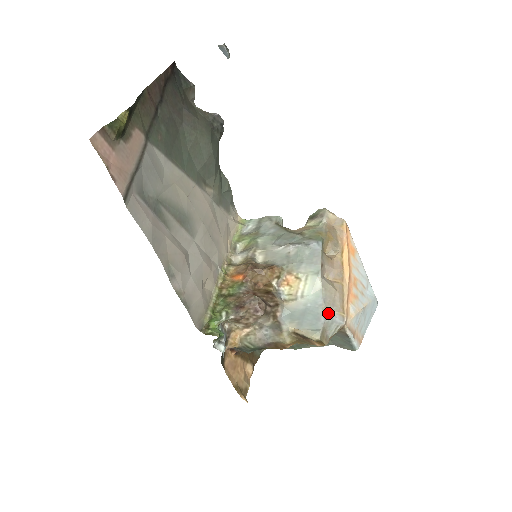
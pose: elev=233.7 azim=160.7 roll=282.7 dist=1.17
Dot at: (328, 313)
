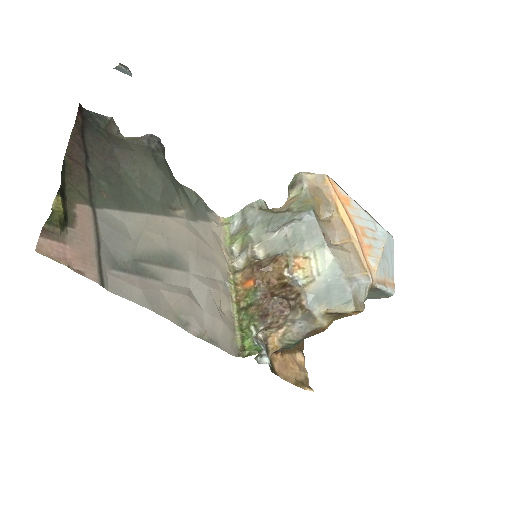
Dot at: (351, 279)
